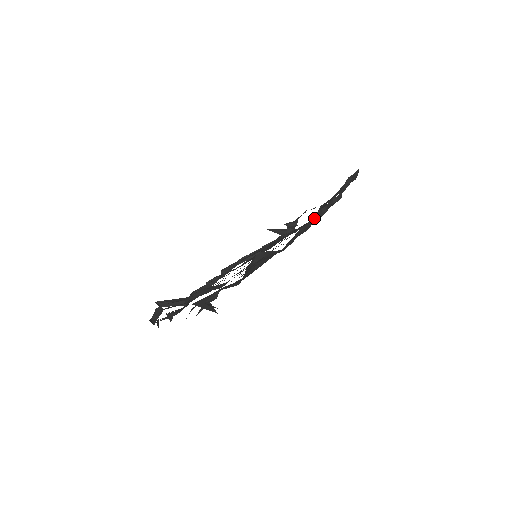
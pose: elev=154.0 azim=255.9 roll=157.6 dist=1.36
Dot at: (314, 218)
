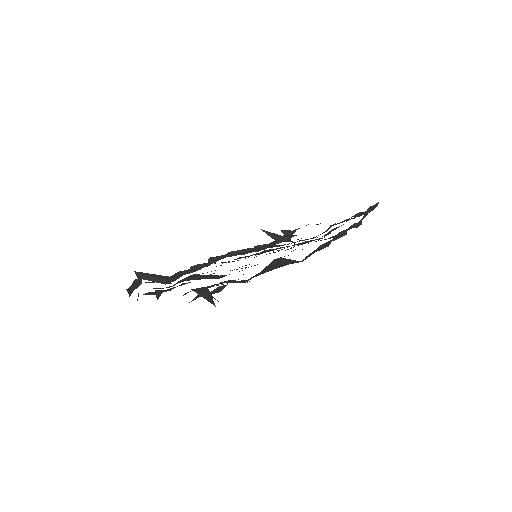
Dot at: occluded
